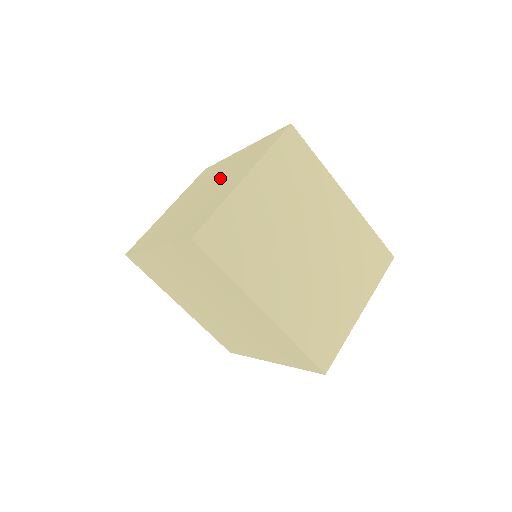
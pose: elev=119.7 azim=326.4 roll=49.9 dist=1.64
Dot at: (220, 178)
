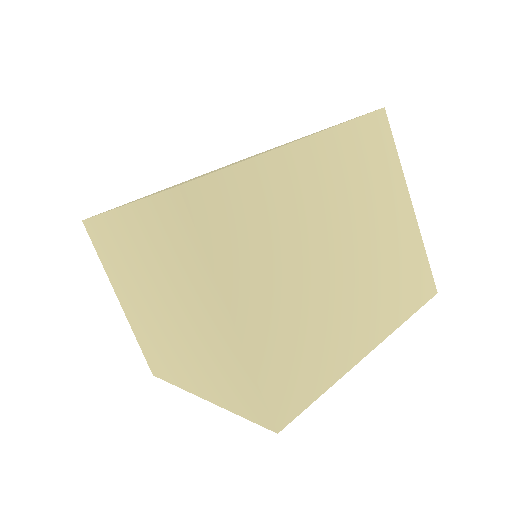
Dot at: (161, 283)
